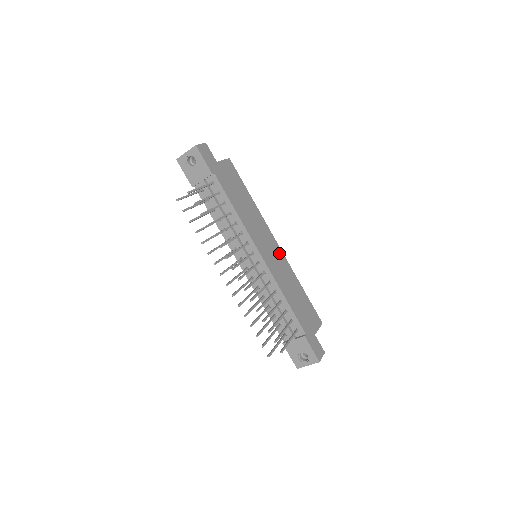
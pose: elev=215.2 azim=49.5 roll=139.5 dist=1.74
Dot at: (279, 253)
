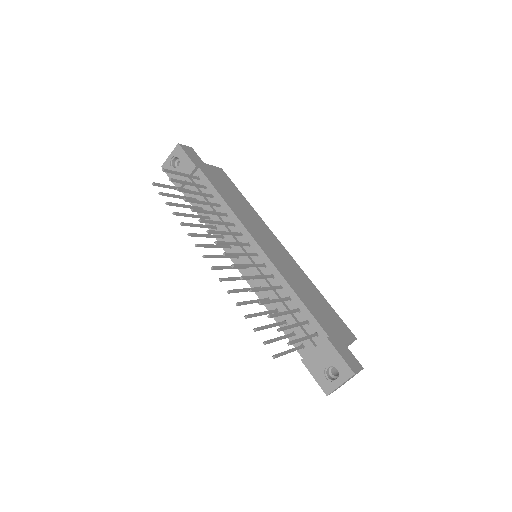
Dot at: (286, 254)
